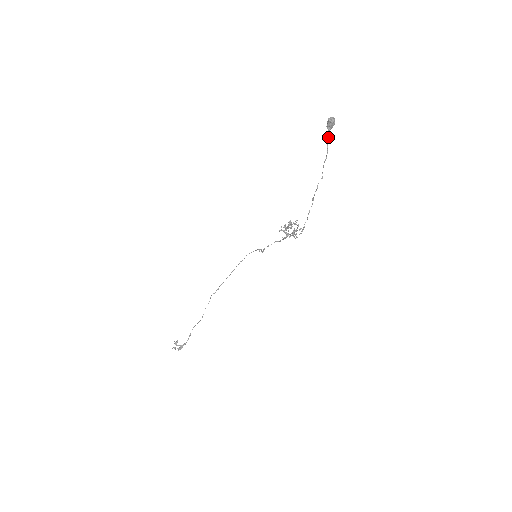
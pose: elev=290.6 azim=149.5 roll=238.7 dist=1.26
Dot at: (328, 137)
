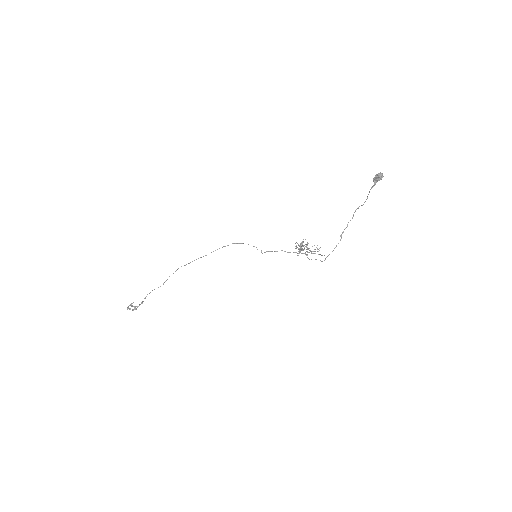
Dot at: occluded
